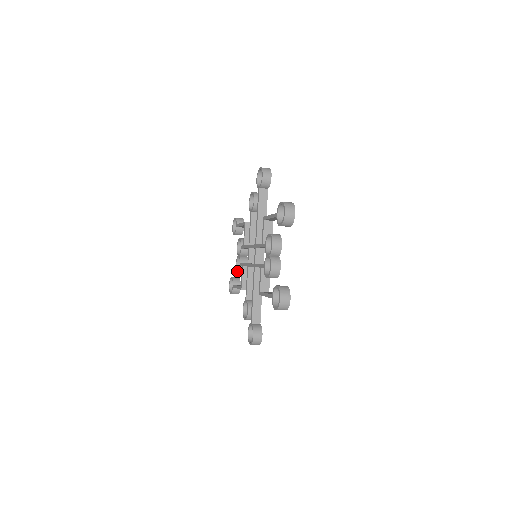
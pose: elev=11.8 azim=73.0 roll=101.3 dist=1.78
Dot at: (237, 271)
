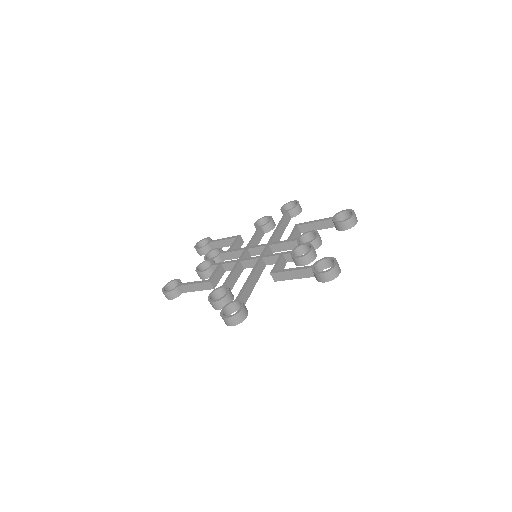
Dot at: occluded
